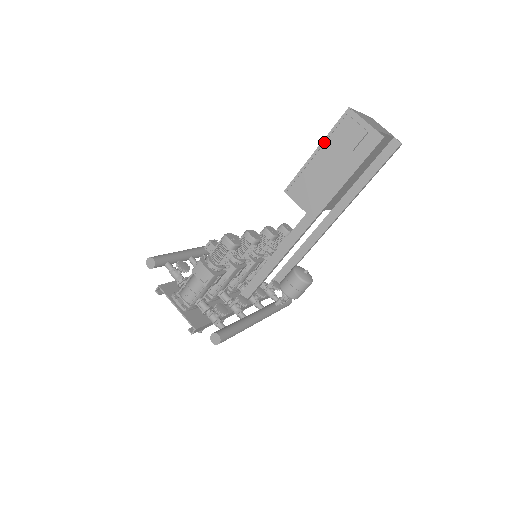
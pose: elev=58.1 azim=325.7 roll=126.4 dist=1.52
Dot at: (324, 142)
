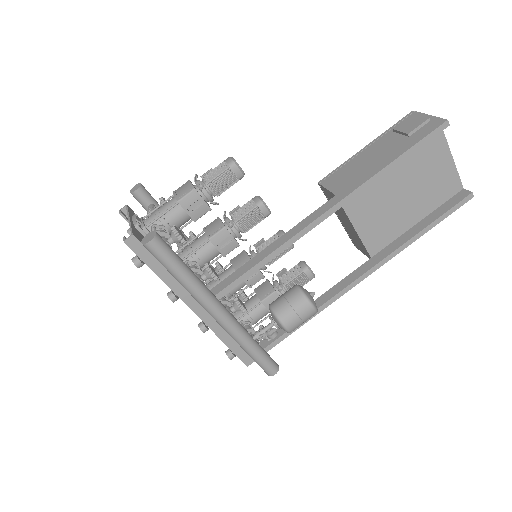
Dot at: (378, 138)
